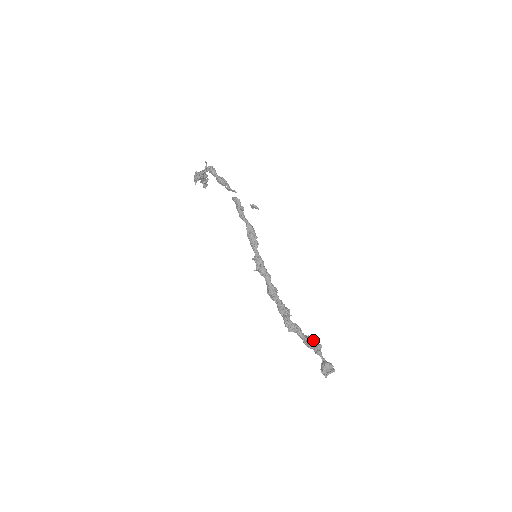
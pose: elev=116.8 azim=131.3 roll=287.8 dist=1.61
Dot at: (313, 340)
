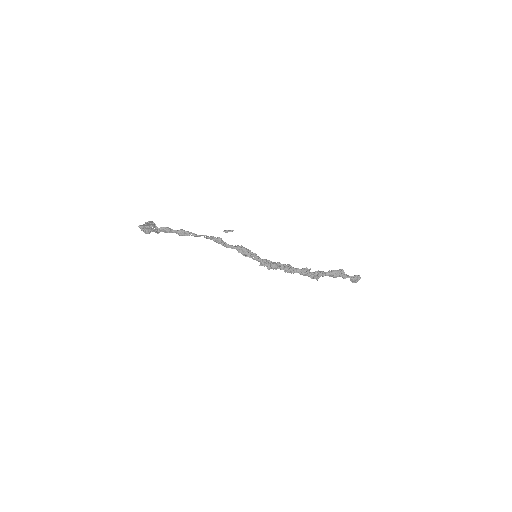
Dot at: (336, 273)
